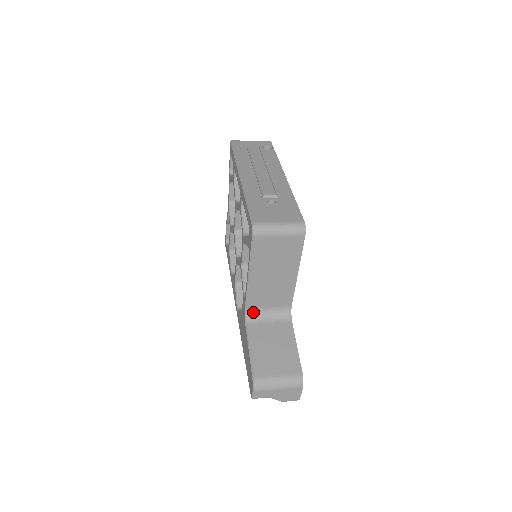
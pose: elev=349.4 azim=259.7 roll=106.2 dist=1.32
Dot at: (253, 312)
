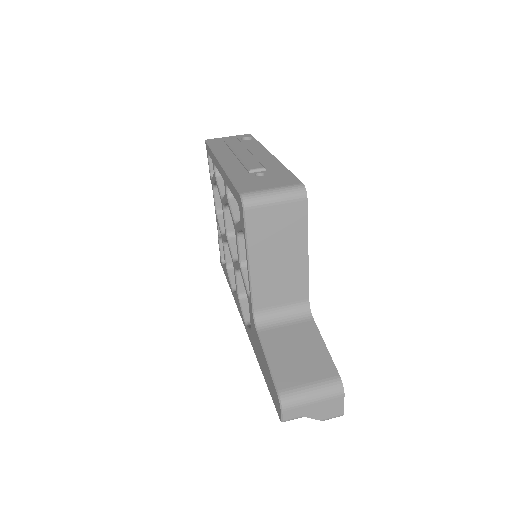
Dot at: (263, 315)
